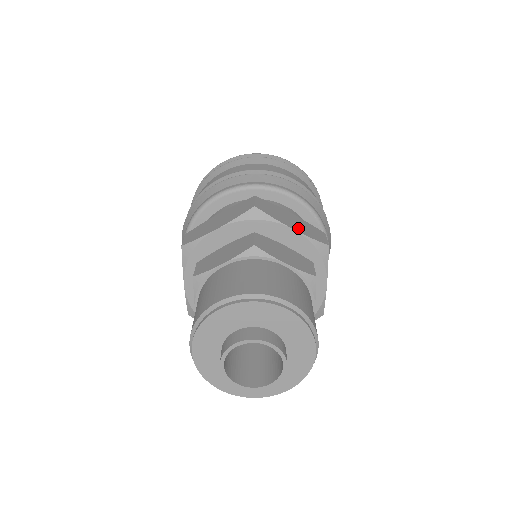
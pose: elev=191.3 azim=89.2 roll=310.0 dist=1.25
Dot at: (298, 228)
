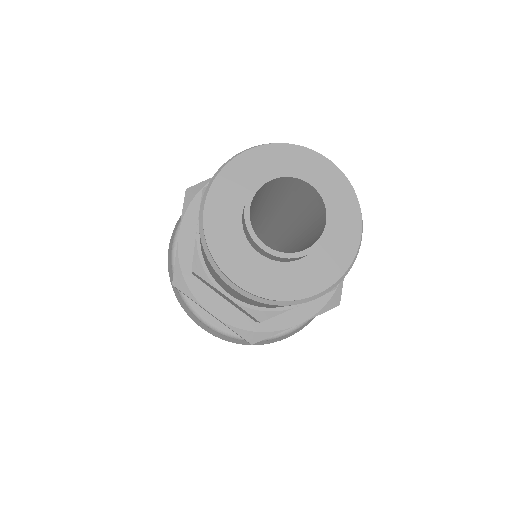
Dot at: occluded
